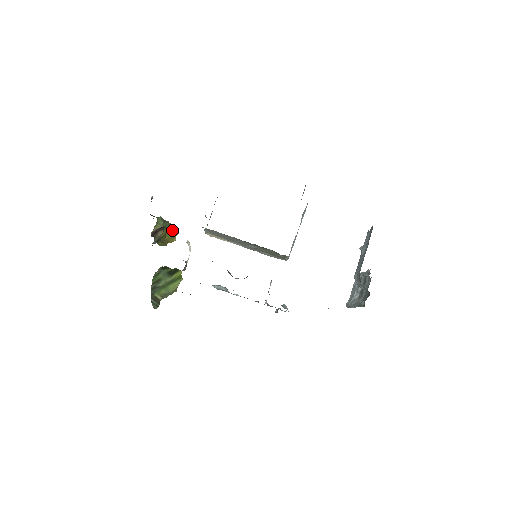
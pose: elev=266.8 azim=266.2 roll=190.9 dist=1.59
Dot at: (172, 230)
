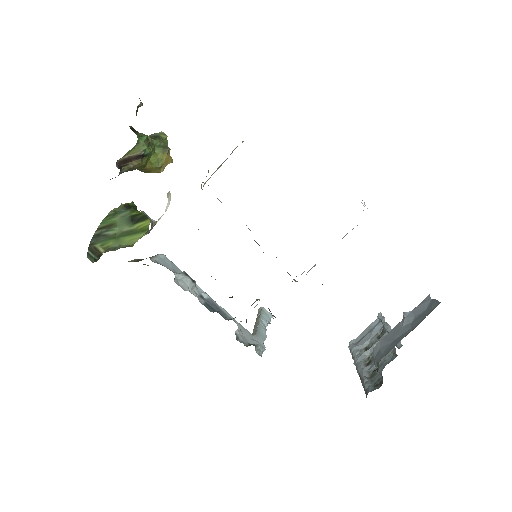
Dot at: (162, 156)
